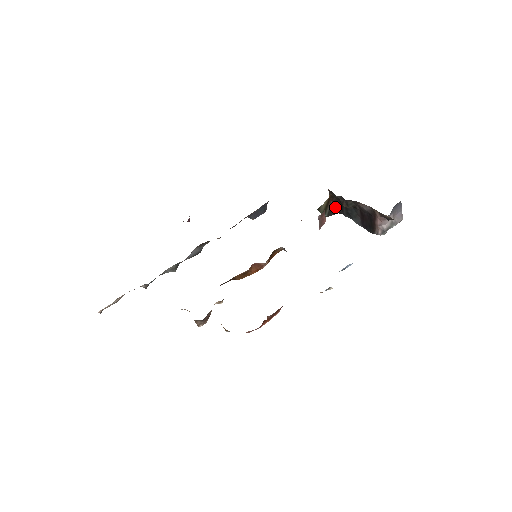
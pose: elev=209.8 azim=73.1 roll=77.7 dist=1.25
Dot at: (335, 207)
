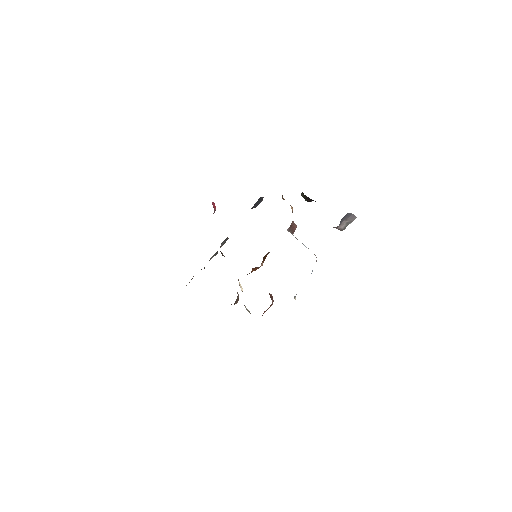
Dot at: (309, 199)
